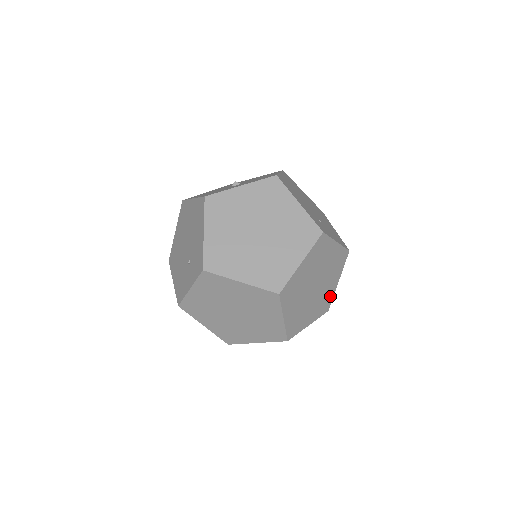
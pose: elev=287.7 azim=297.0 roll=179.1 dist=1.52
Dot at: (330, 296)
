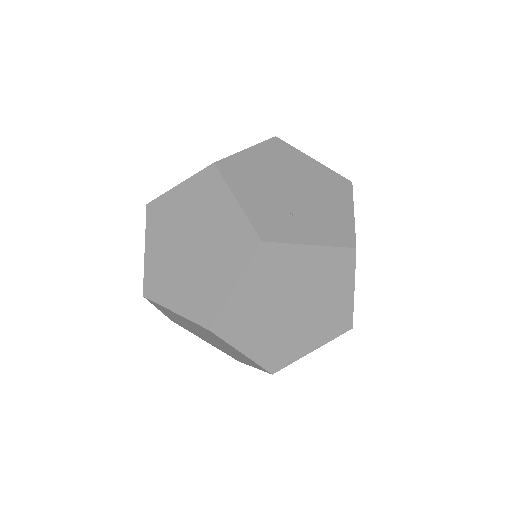
Dot at: (344, 311)
